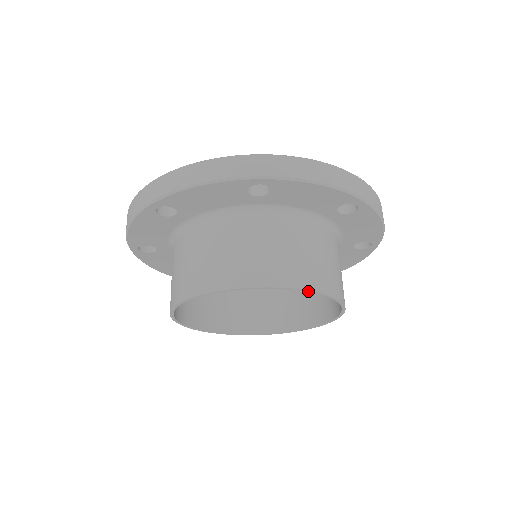
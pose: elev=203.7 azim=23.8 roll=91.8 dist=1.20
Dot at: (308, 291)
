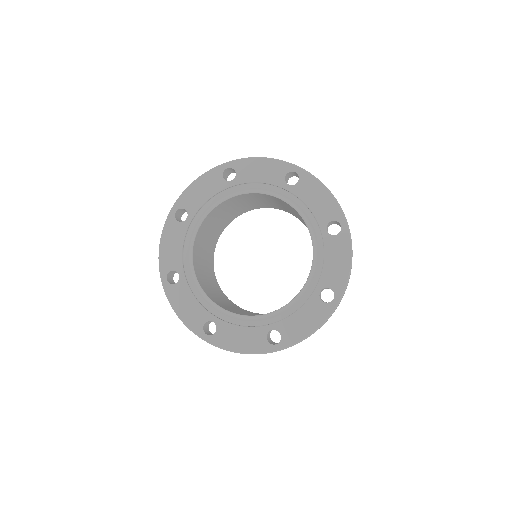
Dot at: occluded
